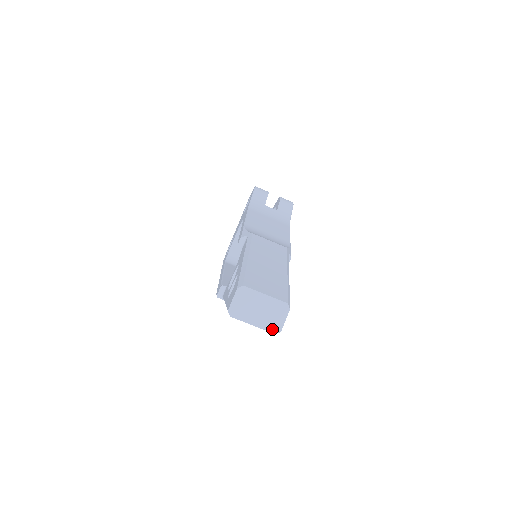
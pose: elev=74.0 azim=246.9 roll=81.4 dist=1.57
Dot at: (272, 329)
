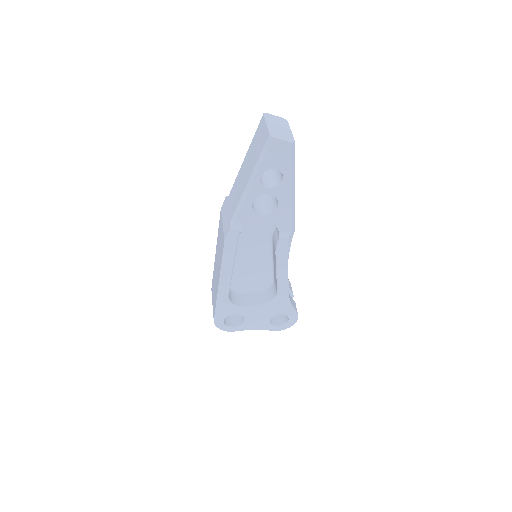
Dot at: (272, 133)
